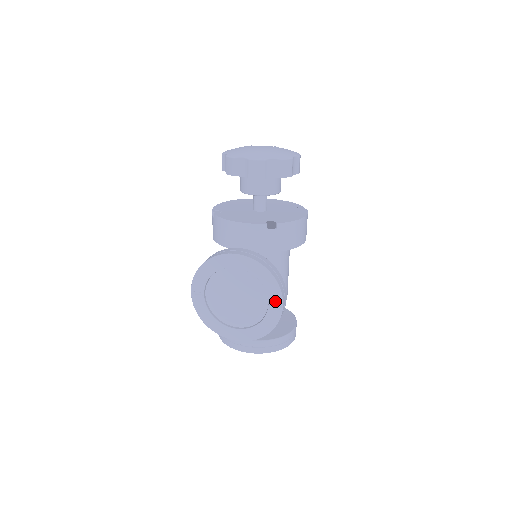
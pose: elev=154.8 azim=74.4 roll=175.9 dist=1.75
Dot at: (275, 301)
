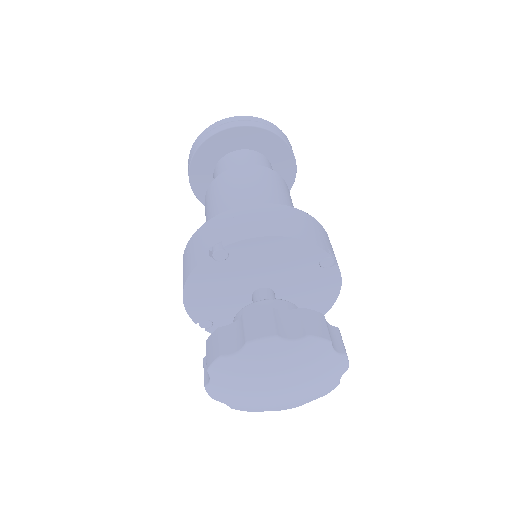
Dot at: occluded
